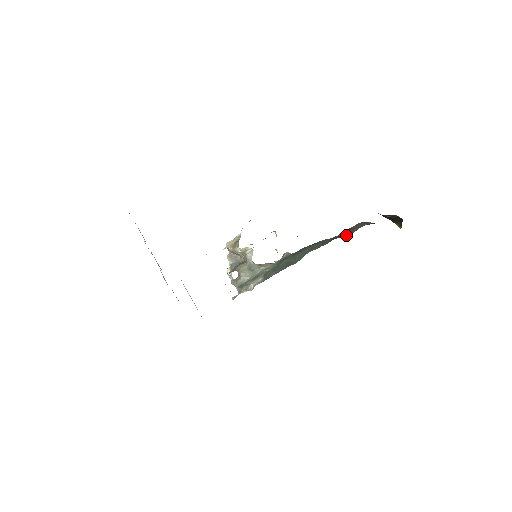
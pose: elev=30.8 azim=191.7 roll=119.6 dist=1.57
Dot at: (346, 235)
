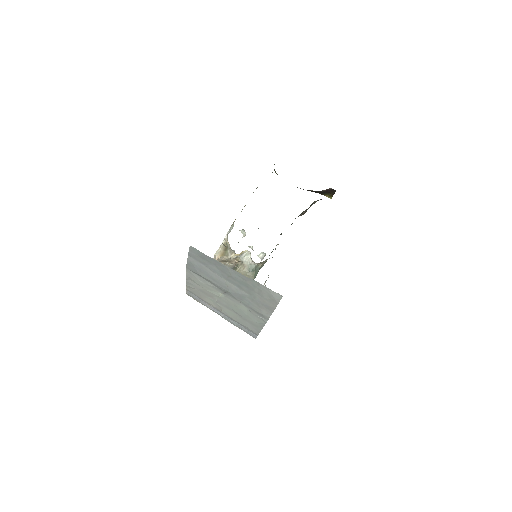
Dot at: (301, 215)
